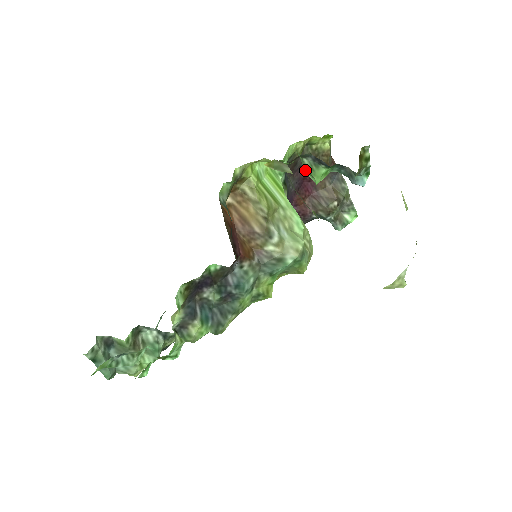
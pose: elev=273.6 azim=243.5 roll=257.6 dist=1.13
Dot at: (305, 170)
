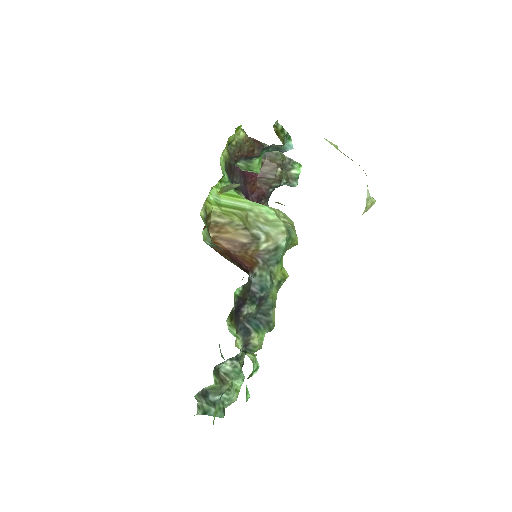
Dot at: (244, 170)
